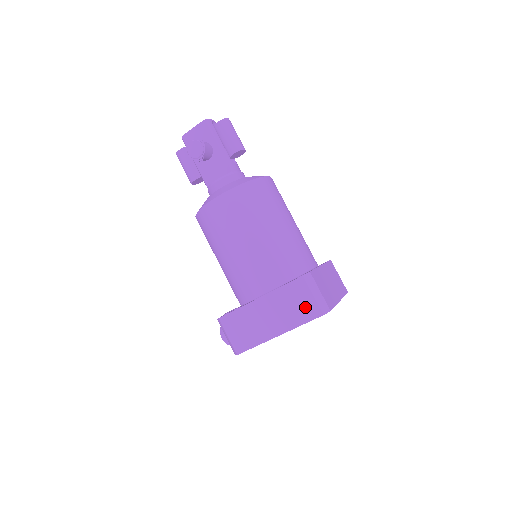
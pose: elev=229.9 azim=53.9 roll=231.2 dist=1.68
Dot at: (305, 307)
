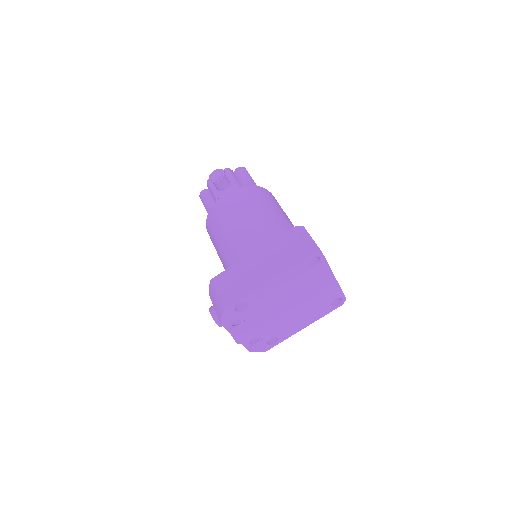
Dot at: (297, 250)
